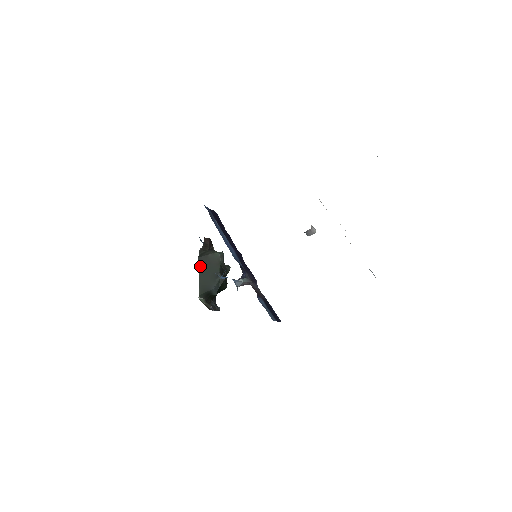
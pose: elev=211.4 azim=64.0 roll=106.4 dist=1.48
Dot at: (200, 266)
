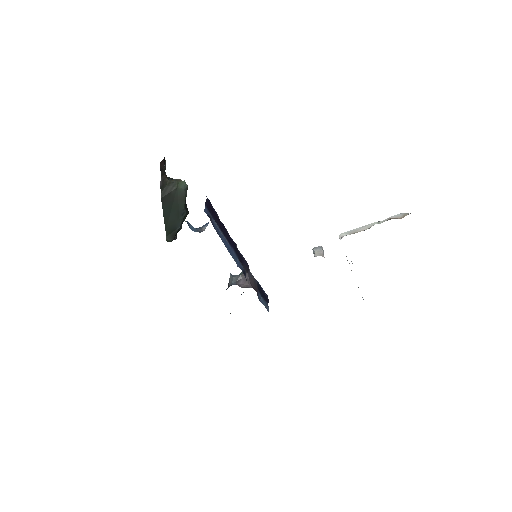
Dot at: (164, 207)
